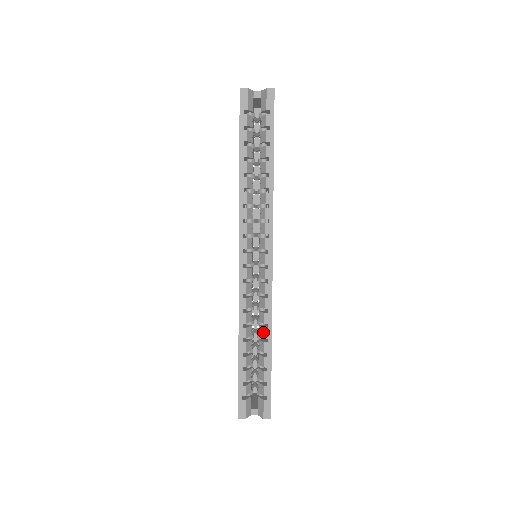
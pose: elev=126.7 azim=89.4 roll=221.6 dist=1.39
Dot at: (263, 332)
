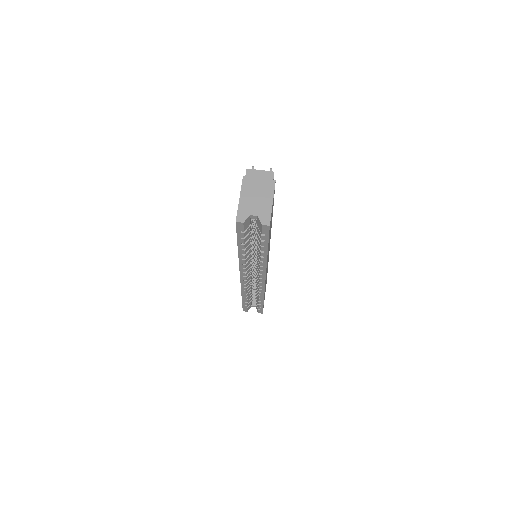
Dot at: (258, 296)
